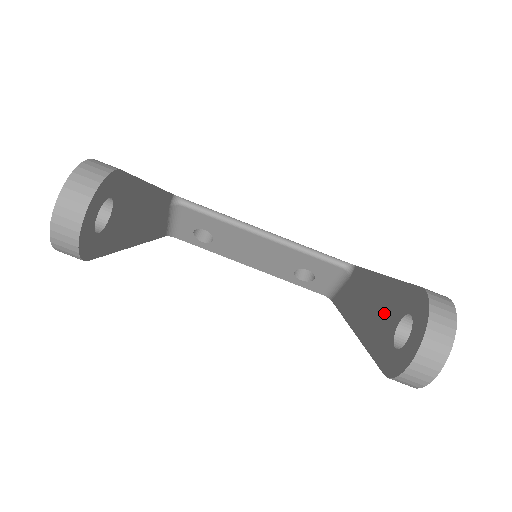
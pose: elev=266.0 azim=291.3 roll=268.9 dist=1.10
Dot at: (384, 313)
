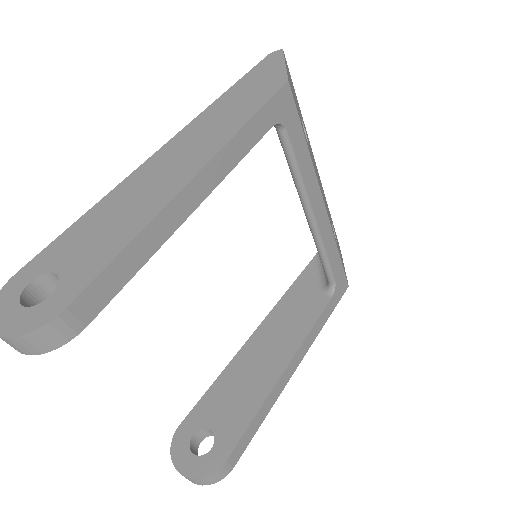
Dot at: (234, 401)
